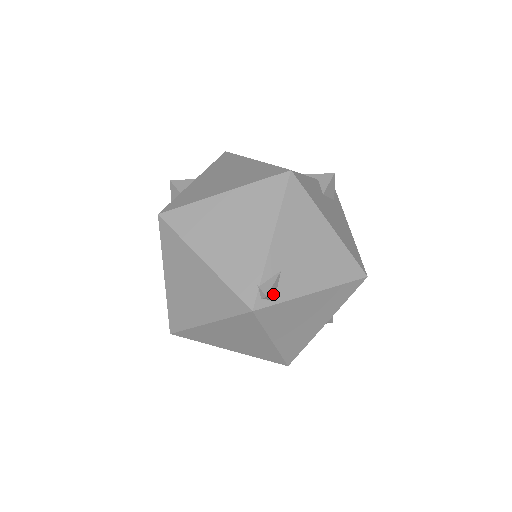
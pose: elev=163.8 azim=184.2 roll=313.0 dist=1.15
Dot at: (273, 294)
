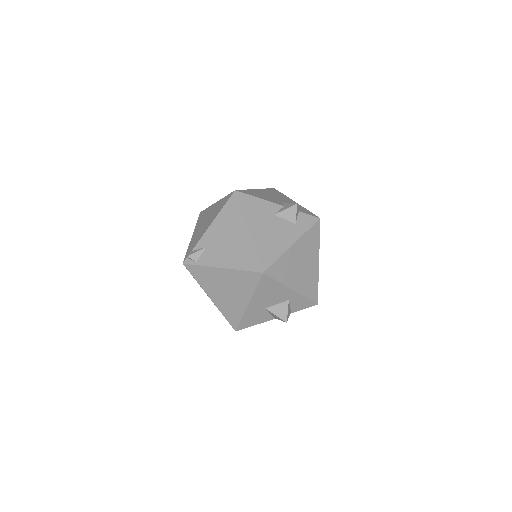
Dot at: (195, 258)
